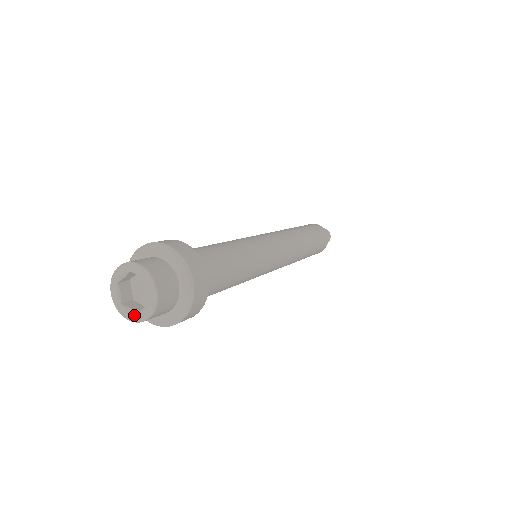
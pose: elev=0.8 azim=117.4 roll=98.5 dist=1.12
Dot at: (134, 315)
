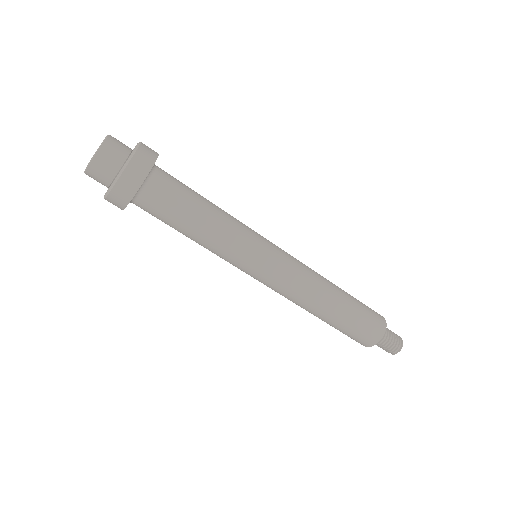
Dot at: occluded
